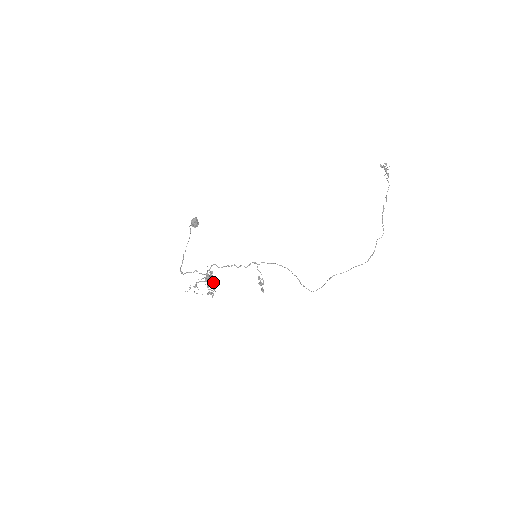
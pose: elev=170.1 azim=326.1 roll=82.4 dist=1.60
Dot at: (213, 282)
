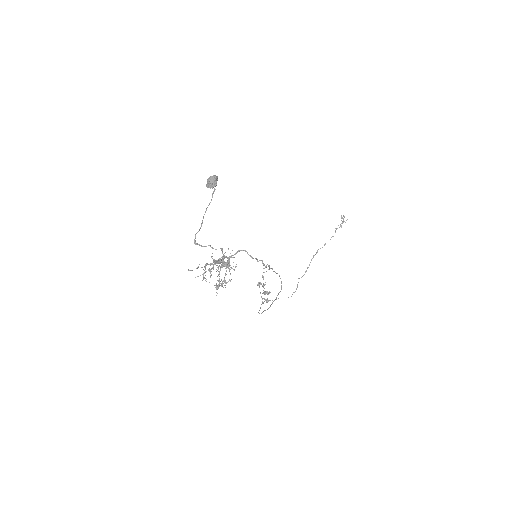
Dot at: (229, 271)
